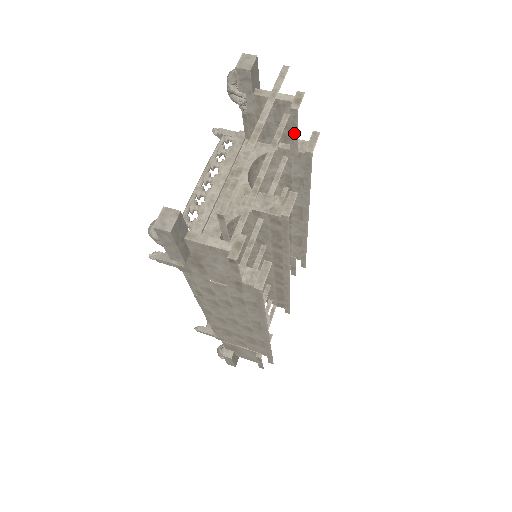
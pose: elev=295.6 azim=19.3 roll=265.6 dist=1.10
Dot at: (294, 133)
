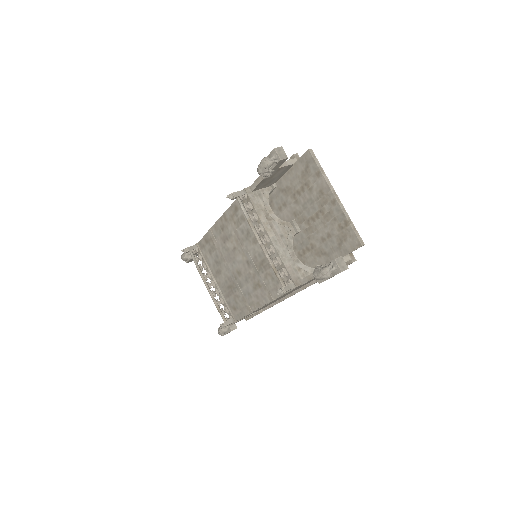
Dot at: occluded
